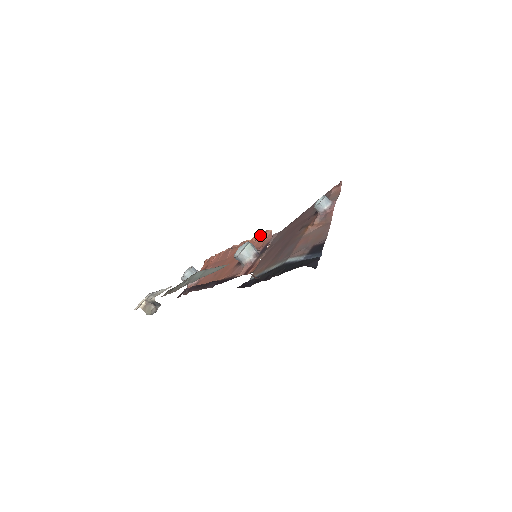
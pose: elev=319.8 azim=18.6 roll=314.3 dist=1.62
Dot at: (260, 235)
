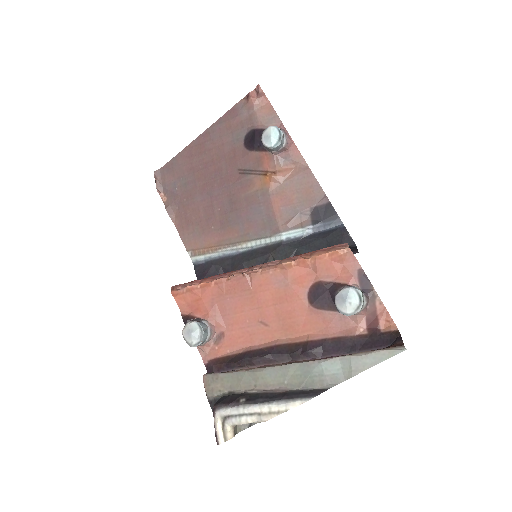
Dot at: (324, 257)
